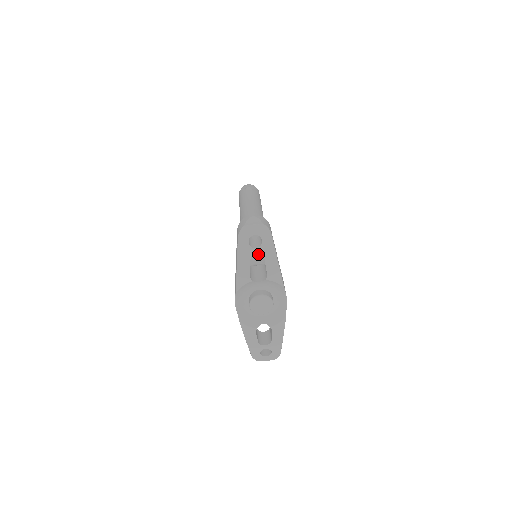
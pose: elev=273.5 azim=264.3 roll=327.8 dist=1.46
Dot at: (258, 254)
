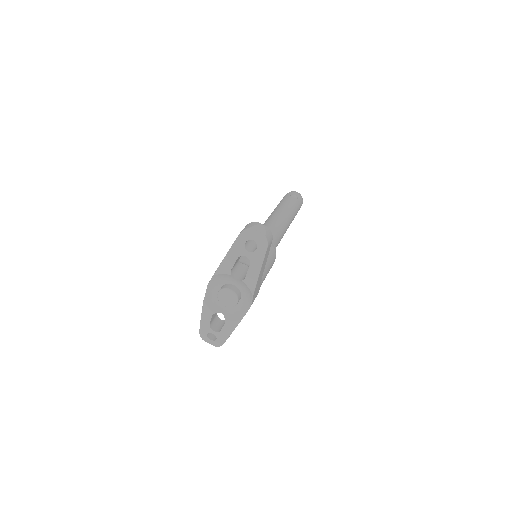
Dot at: (247, 257)
